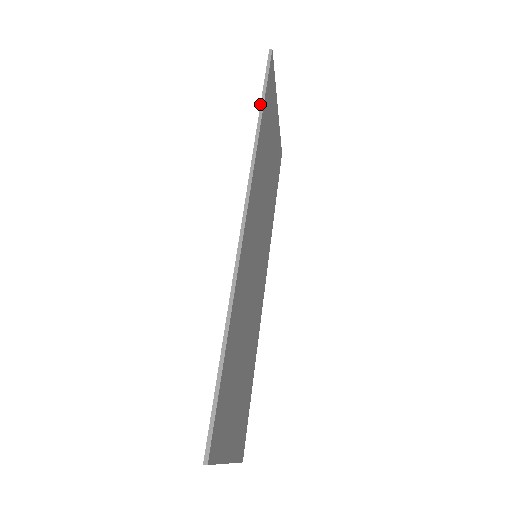
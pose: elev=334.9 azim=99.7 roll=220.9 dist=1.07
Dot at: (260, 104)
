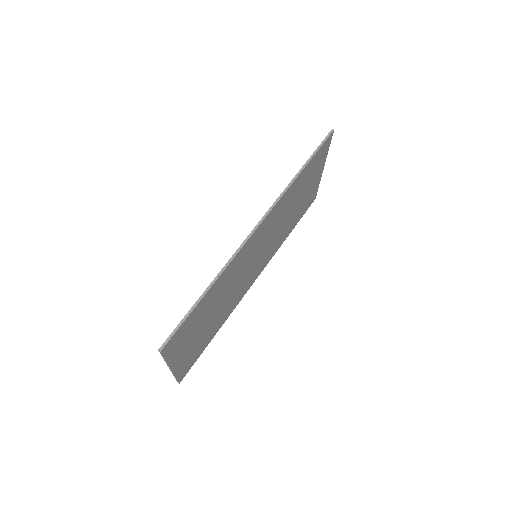
Dot at: (306, 161)
